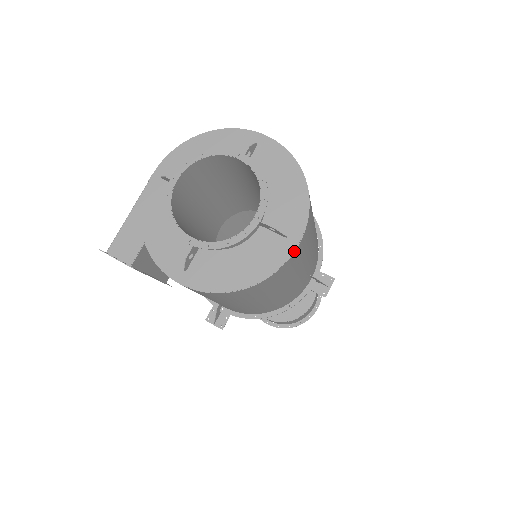
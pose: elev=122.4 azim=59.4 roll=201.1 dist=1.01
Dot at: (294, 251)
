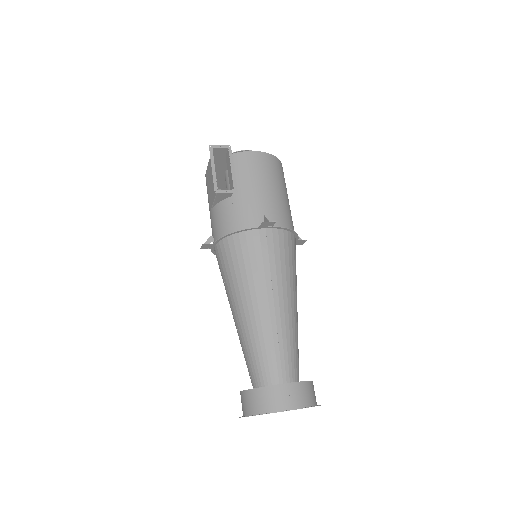
Dot at: occluded
